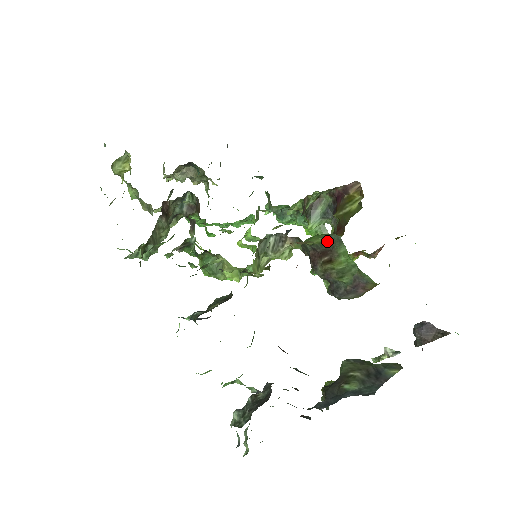
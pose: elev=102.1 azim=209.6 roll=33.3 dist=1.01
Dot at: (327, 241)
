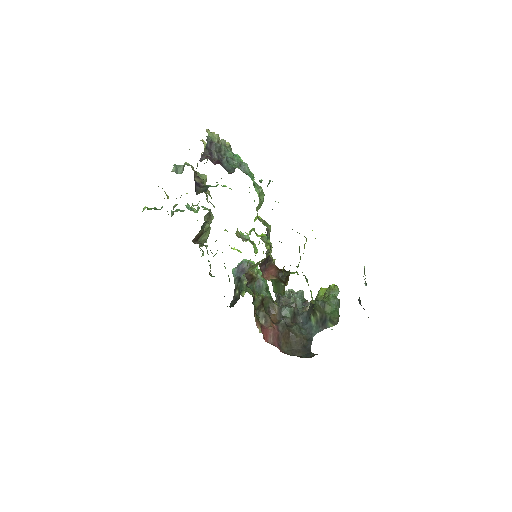
Dot at: occluded
